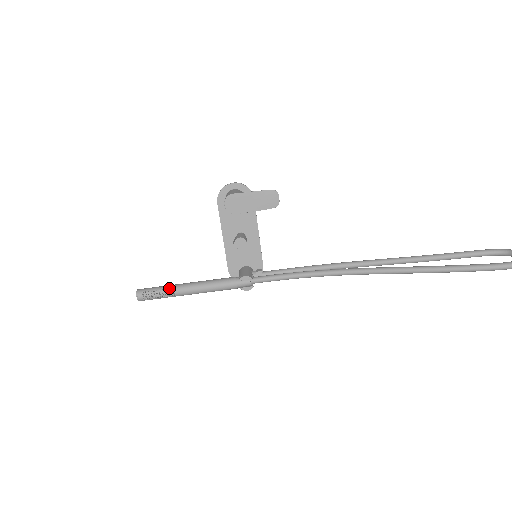
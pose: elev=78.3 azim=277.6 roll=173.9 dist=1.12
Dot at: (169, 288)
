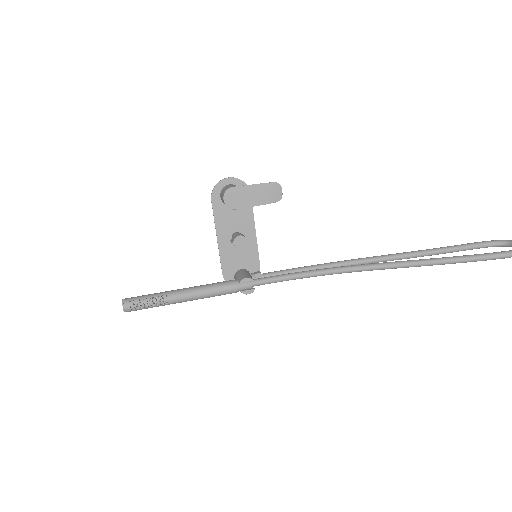
Dot at: (161, 295)
